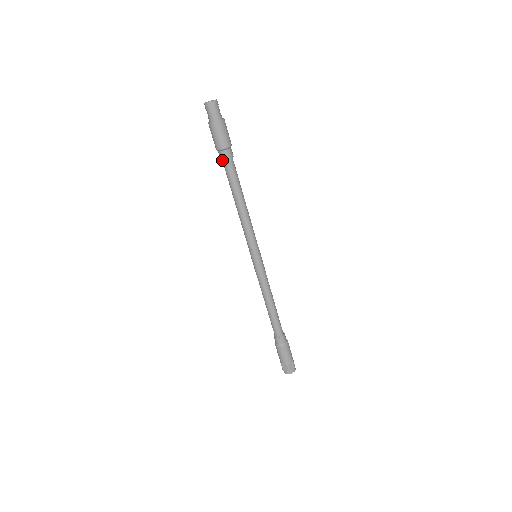
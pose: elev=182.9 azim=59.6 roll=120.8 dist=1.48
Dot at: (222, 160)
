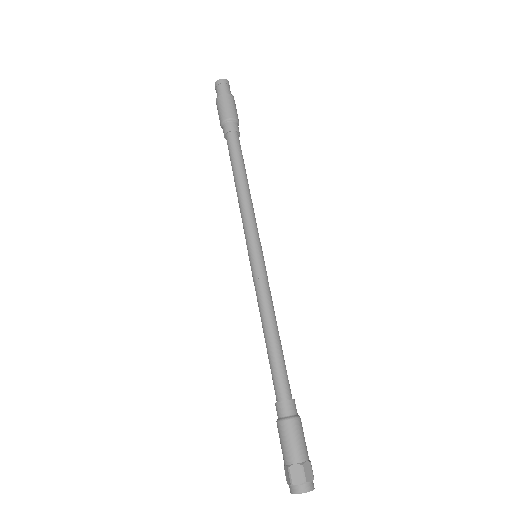
Dot at: (227, 131)
